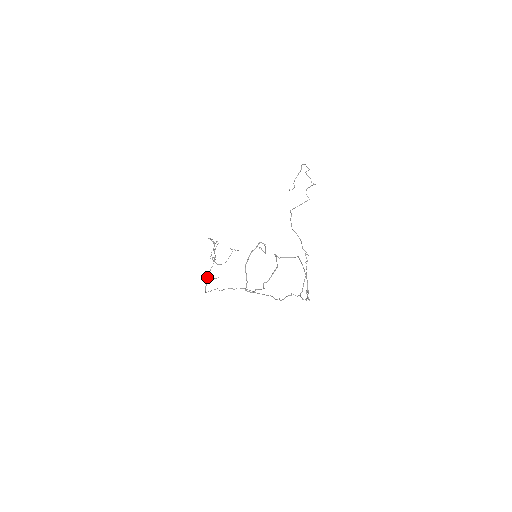
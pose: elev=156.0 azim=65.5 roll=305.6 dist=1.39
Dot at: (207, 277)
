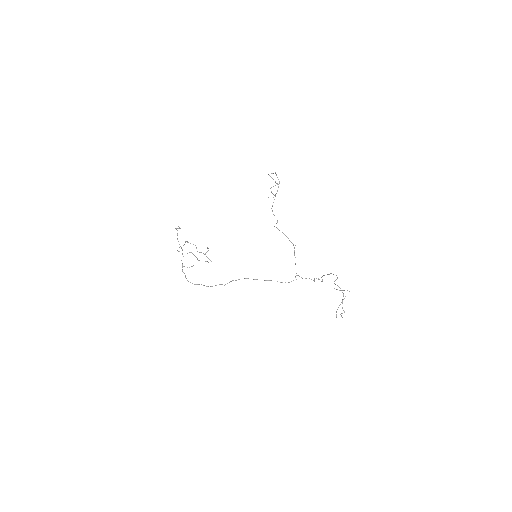
Dot at: occluded
